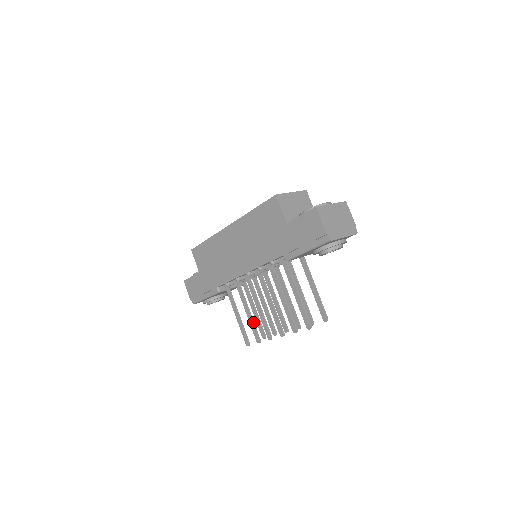
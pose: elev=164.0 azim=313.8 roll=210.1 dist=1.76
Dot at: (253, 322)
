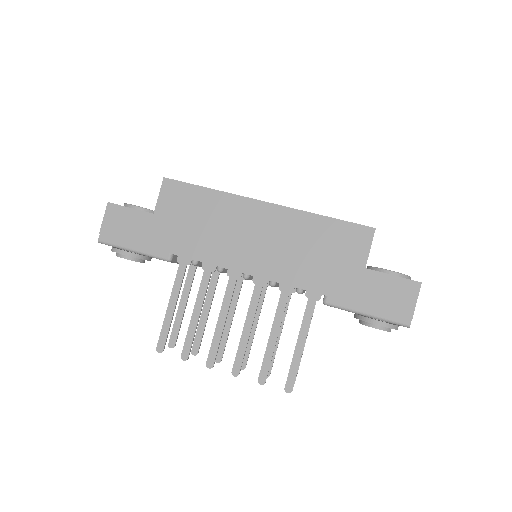
Dot at: occluded
